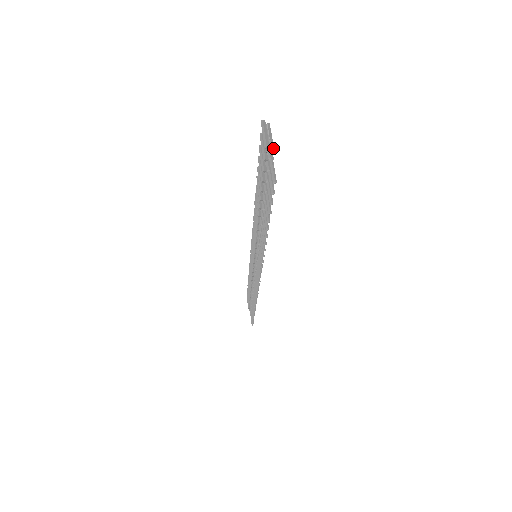
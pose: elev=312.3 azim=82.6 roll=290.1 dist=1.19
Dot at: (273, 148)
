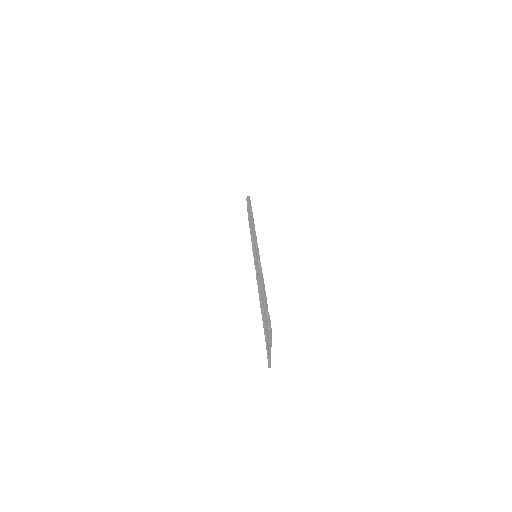
Dot at: occluded
